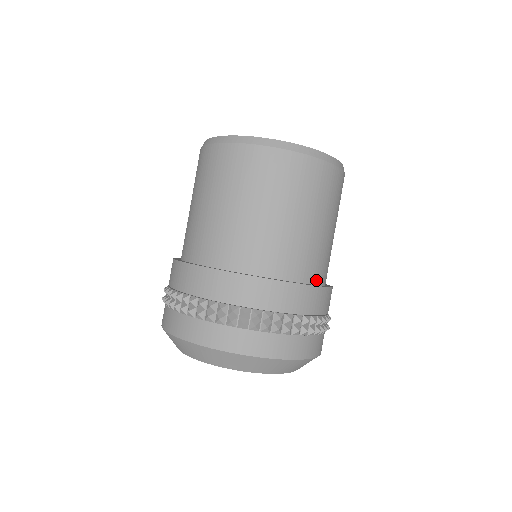
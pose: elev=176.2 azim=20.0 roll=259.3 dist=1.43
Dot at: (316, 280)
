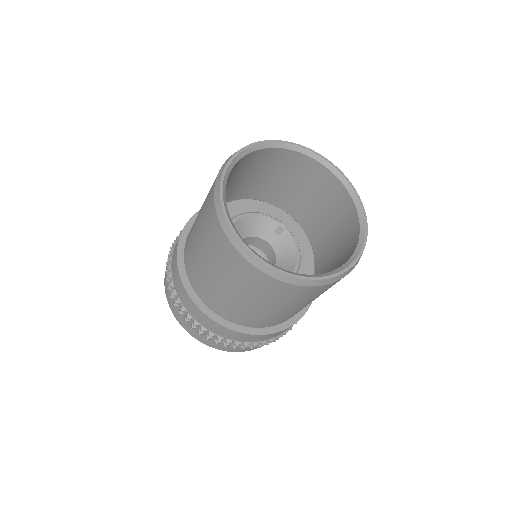
Dot at: (246, 325)
